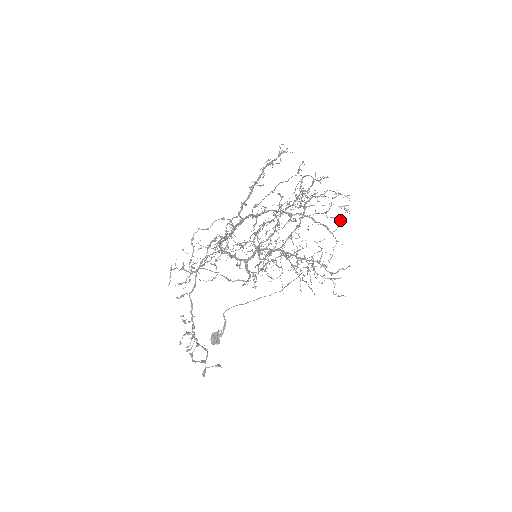
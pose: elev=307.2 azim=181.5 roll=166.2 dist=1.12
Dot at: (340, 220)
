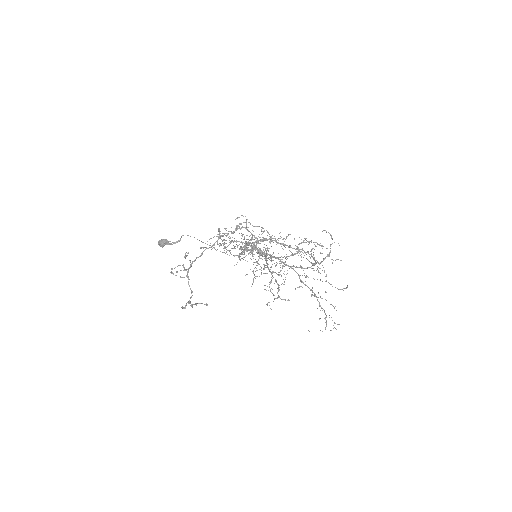
Dot at: (334, 327)
